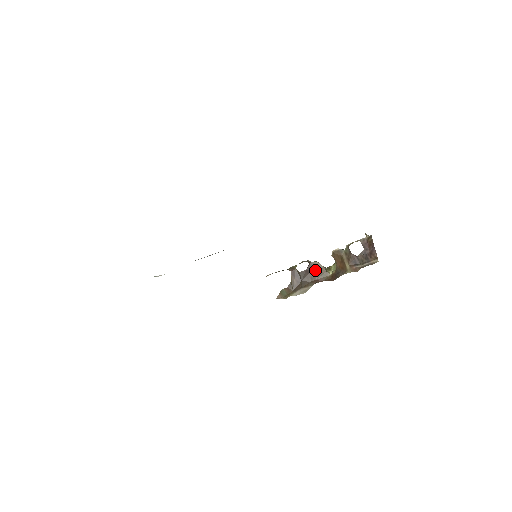
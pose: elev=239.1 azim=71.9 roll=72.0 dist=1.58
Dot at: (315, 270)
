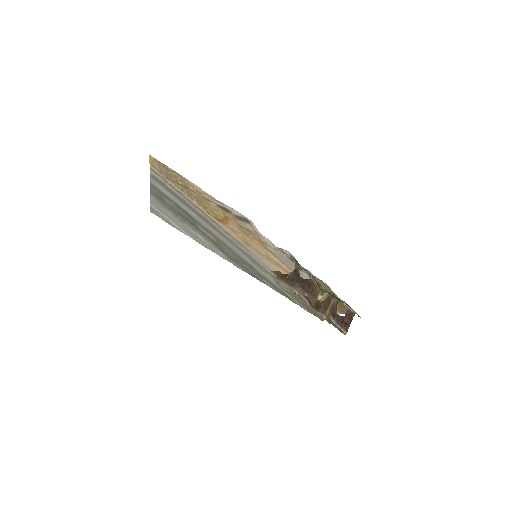
Dot at: (310, 286)
